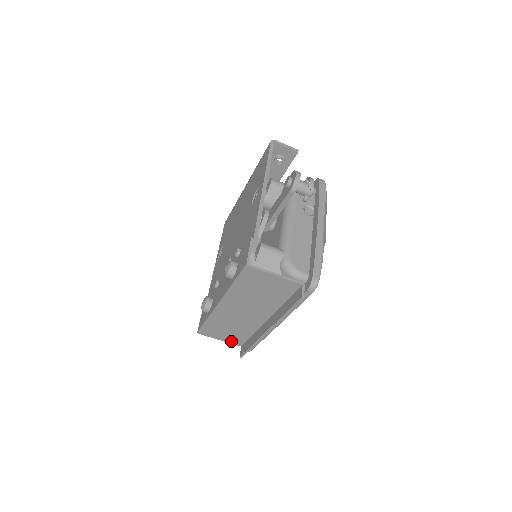
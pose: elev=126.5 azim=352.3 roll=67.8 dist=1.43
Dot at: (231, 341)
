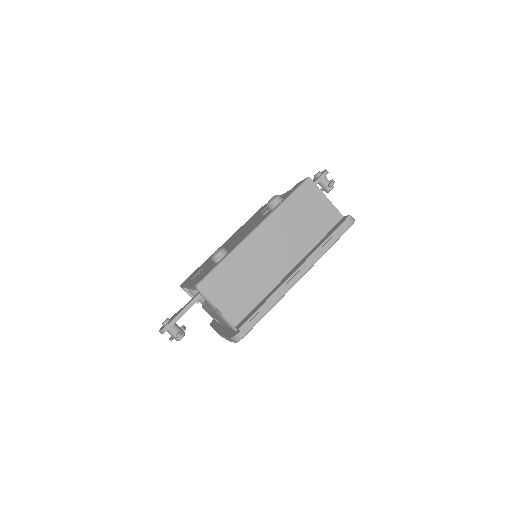
Dot at: (229, 312)
